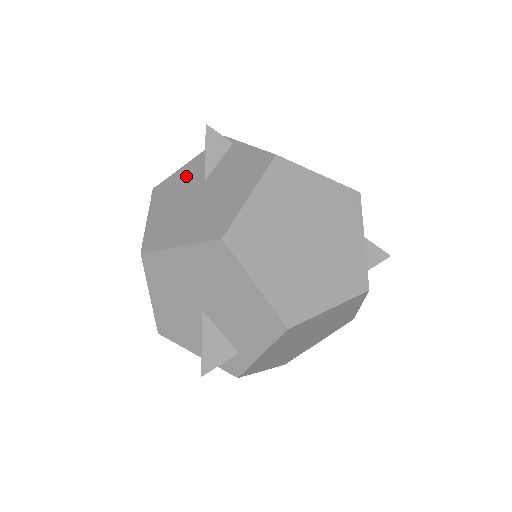
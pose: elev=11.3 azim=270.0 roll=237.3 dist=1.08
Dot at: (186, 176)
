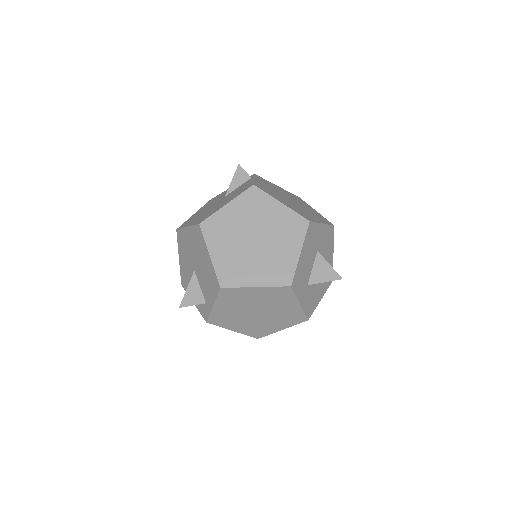
Dot at: (223, 194)
